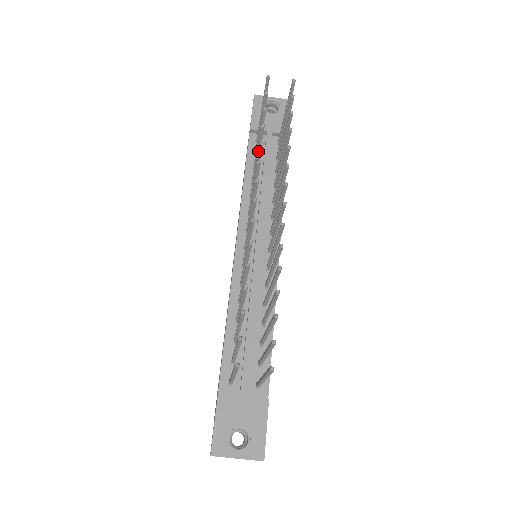
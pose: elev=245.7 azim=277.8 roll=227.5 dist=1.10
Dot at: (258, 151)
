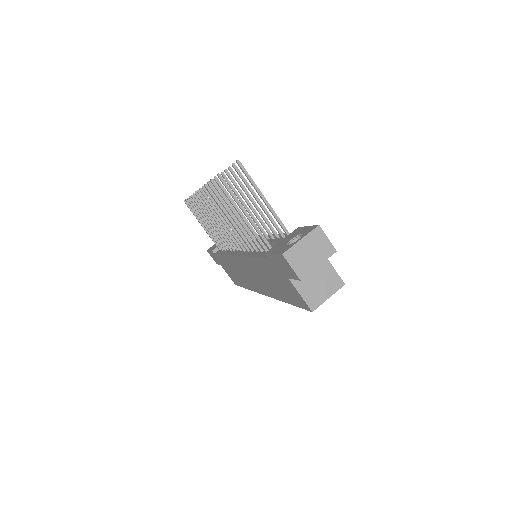
Dot at: (195, 202)
